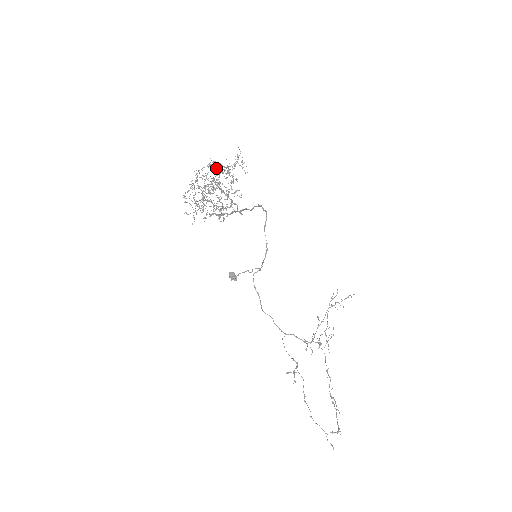
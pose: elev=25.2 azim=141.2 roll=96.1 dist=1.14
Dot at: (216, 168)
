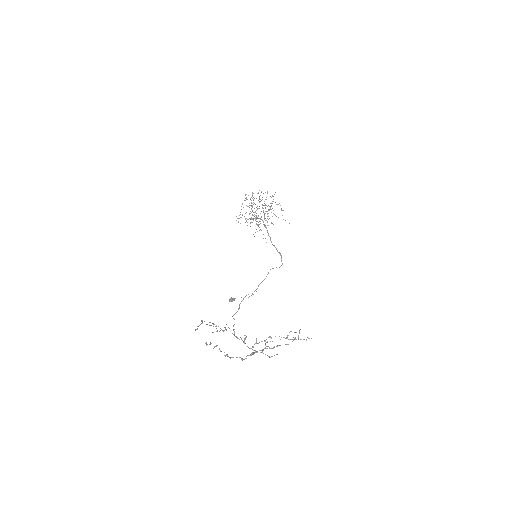
Dot at: occluded
